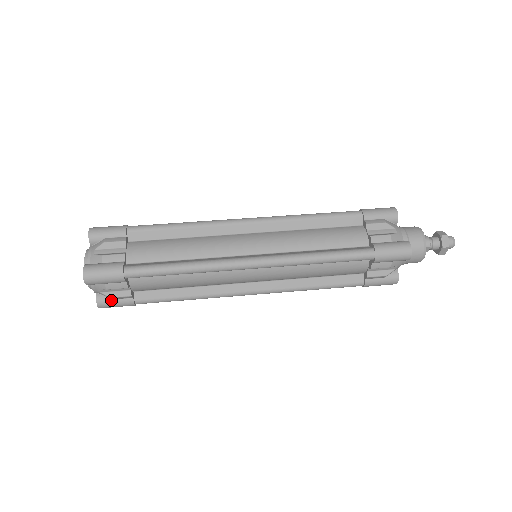
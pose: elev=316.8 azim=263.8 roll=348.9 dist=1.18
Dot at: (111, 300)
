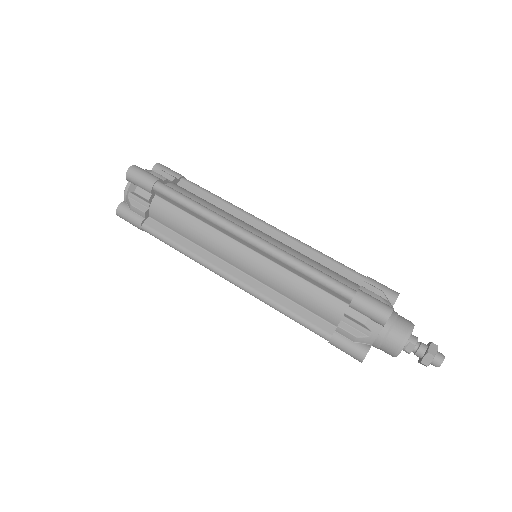
Dot at: (129, 210)
